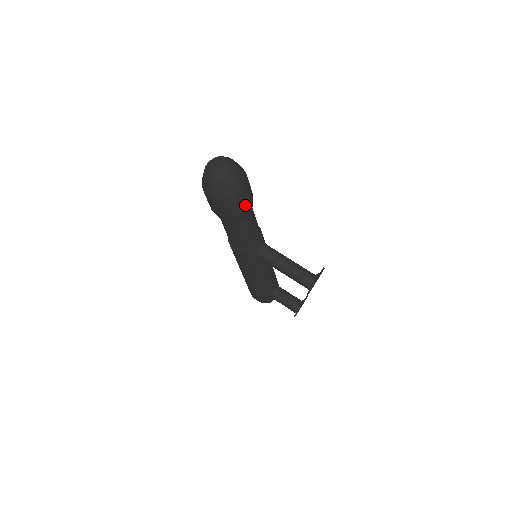
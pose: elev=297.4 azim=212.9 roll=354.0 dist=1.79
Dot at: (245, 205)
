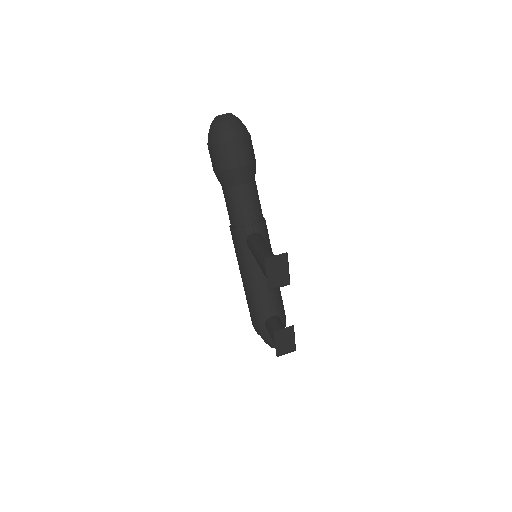
Dot at: (234, 161)
